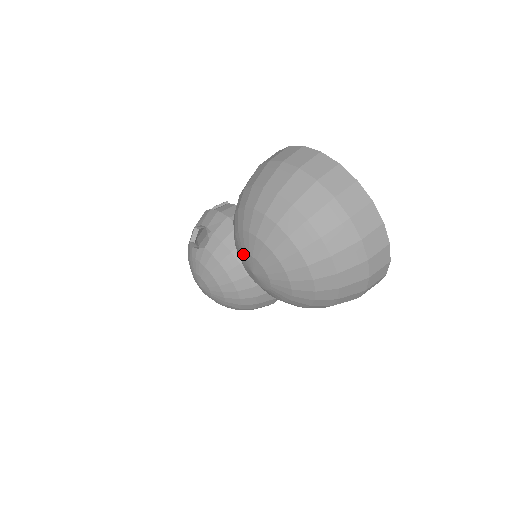
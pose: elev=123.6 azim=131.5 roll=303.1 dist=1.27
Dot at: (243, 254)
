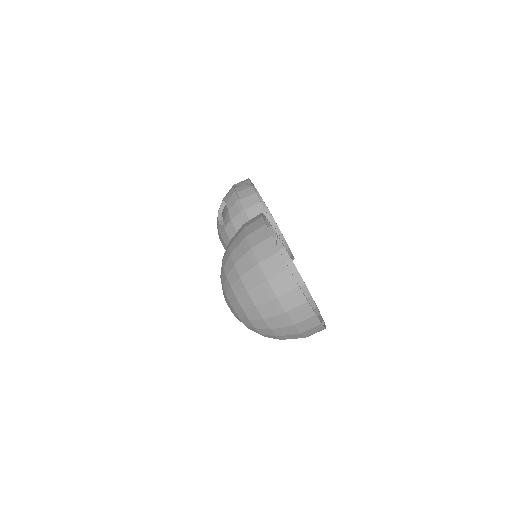
Dot at: occluded
